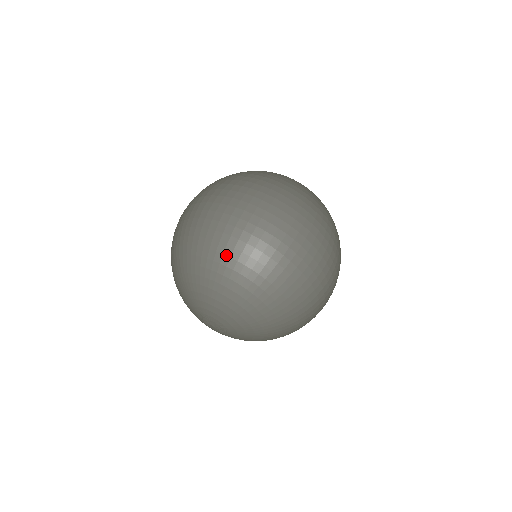
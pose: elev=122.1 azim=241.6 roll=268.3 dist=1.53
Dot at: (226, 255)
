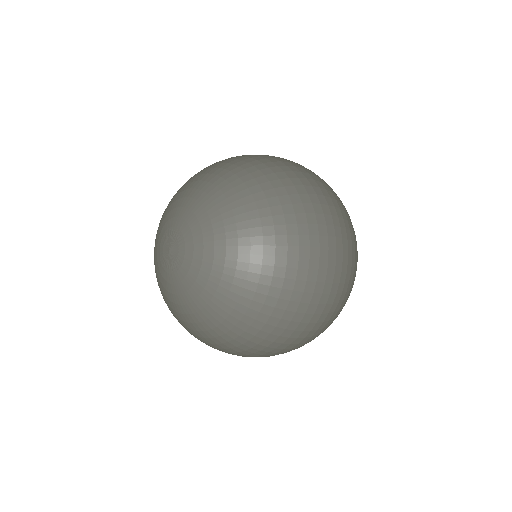
Dot at: (214, 164)
